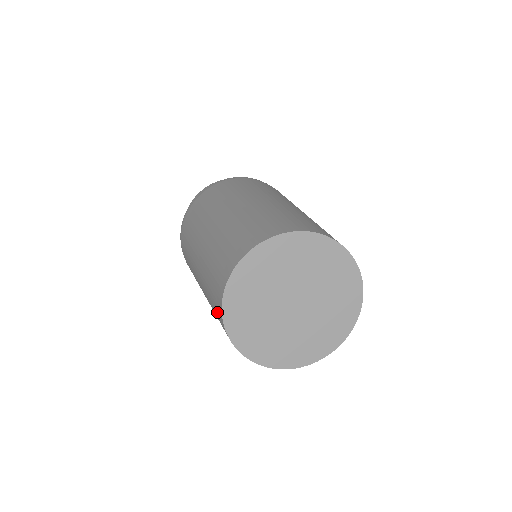
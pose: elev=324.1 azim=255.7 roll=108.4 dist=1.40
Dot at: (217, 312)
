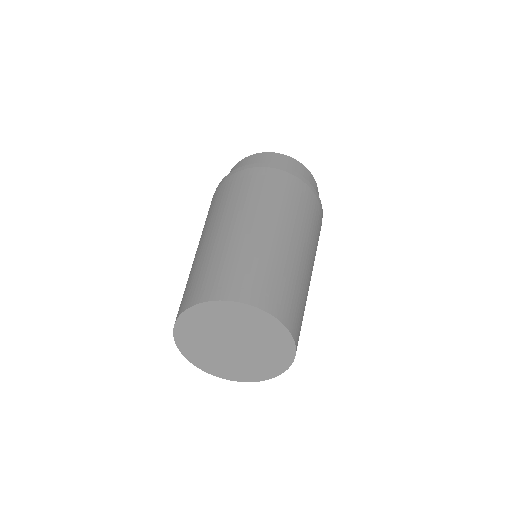
Dot at: occluded
